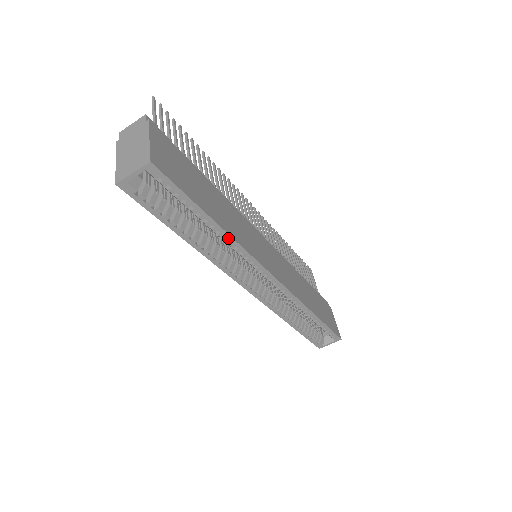
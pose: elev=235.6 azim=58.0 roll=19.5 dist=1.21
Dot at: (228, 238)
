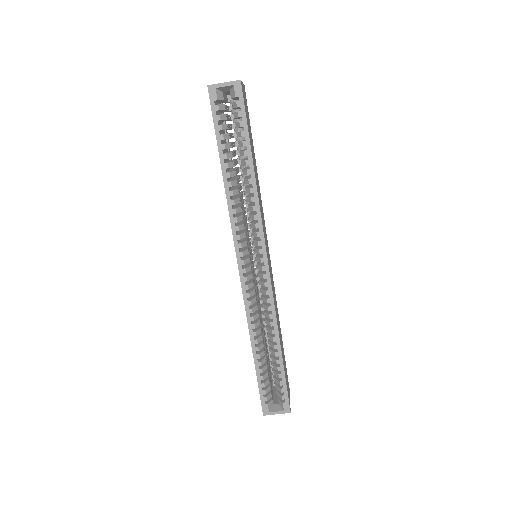
Dot at: (254, 188)
